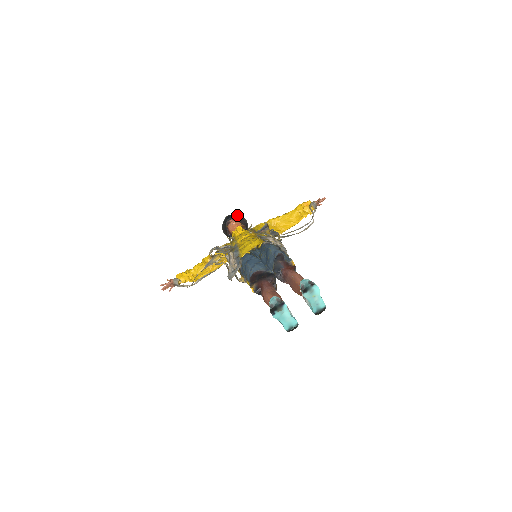
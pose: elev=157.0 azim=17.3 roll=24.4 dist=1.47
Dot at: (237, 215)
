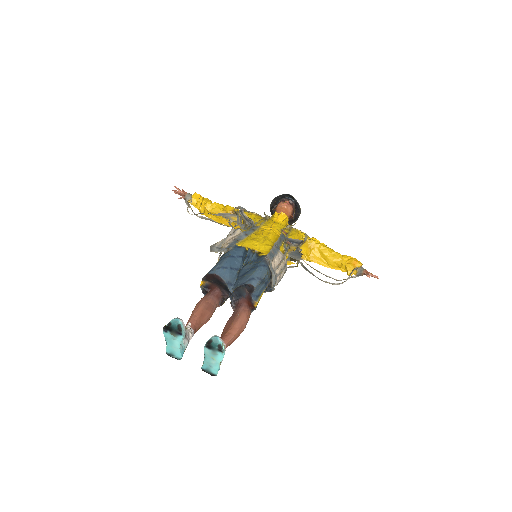
Dot at: (297, 203)
